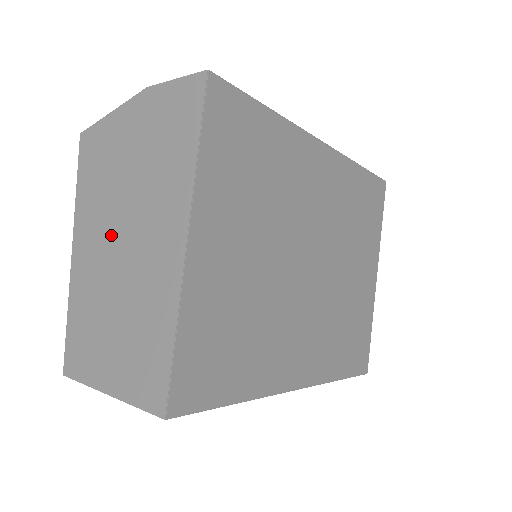
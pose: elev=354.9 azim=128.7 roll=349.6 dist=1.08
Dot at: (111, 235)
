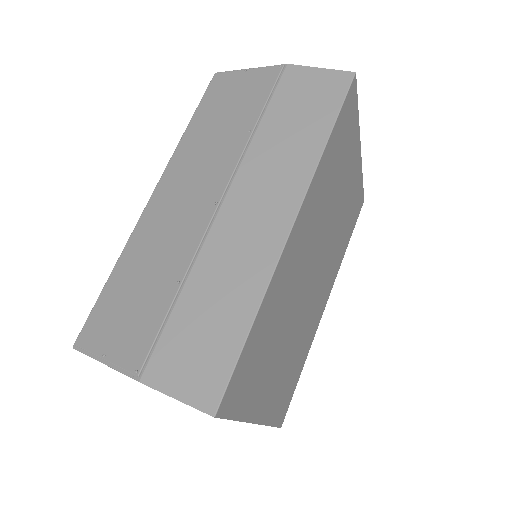
Dot at: occluded
